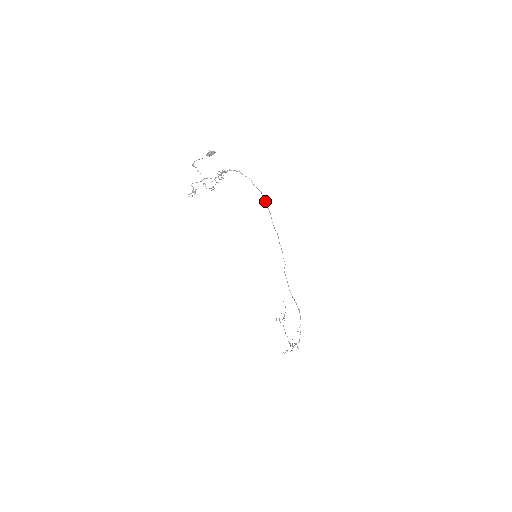
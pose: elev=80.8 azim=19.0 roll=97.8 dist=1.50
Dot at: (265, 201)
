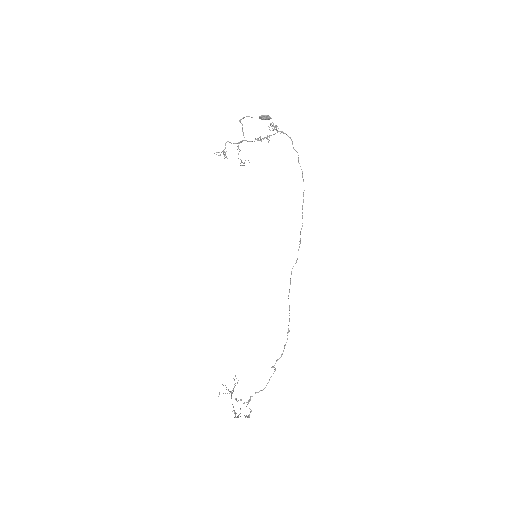
Dot at: occluded
